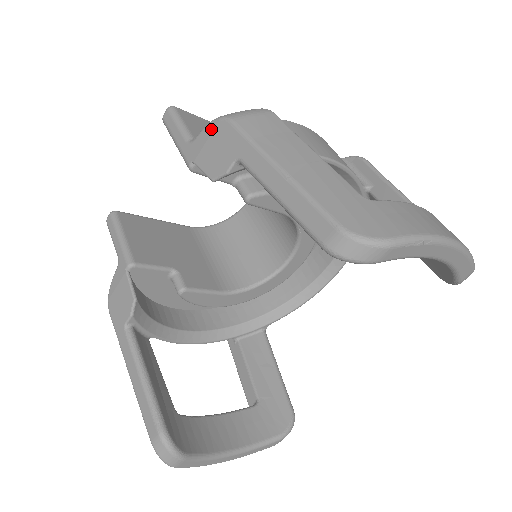
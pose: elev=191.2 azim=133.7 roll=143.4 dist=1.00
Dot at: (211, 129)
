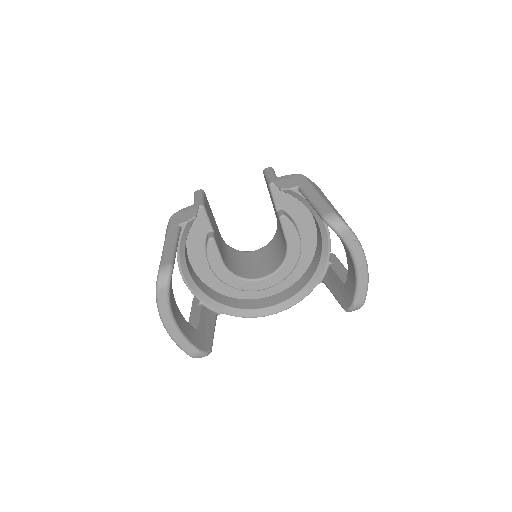
Dot at: (292, 175)
